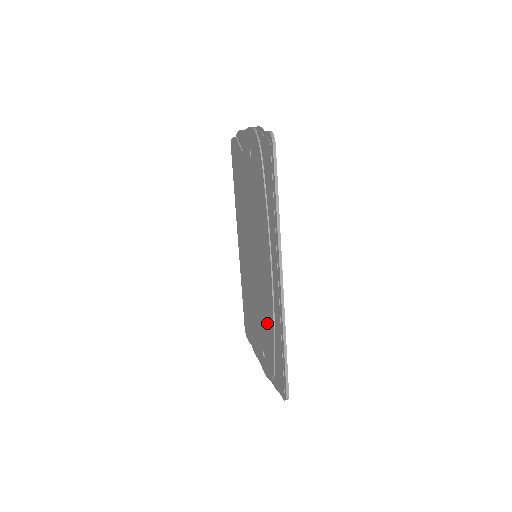
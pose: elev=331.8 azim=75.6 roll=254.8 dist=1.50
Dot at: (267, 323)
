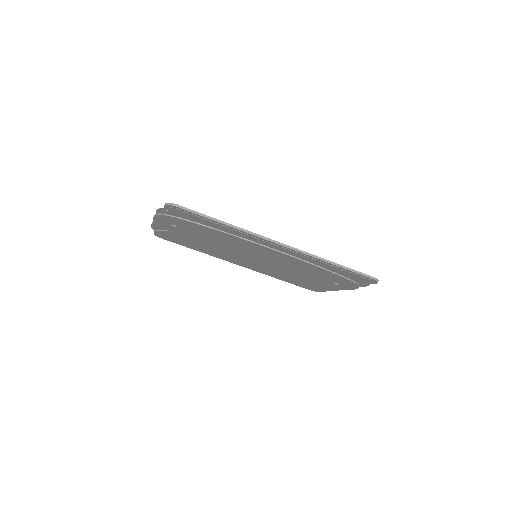
Dot at: (312, 270)
